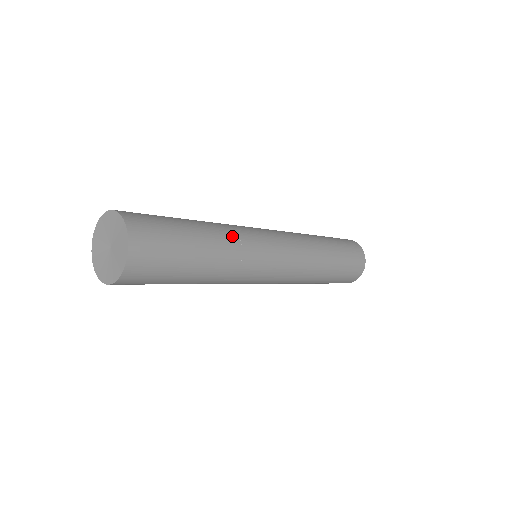
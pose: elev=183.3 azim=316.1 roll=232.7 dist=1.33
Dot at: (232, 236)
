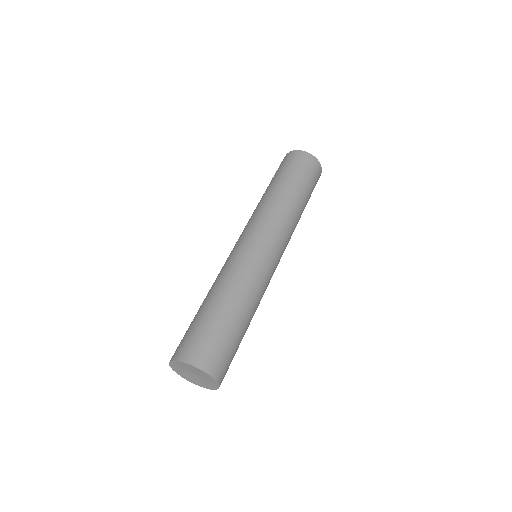
Dot at: (260, 299)
